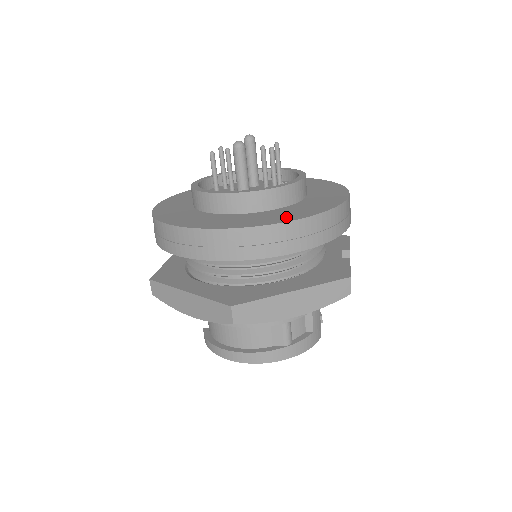
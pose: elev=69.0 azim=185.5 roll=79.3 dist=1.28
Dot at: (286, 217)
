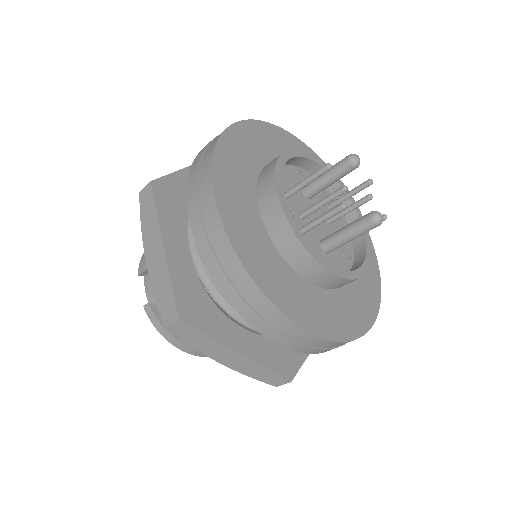
Dot at: (368, 309)
